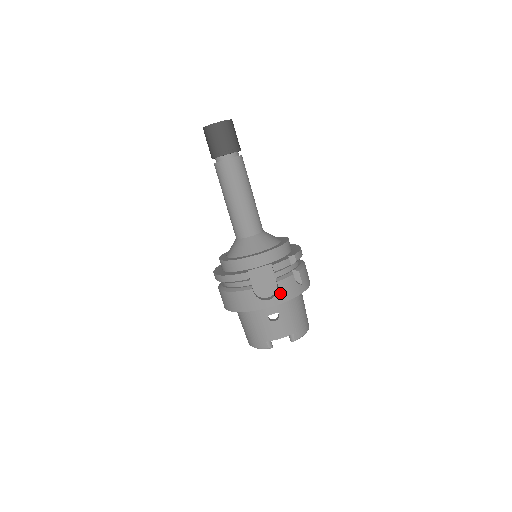
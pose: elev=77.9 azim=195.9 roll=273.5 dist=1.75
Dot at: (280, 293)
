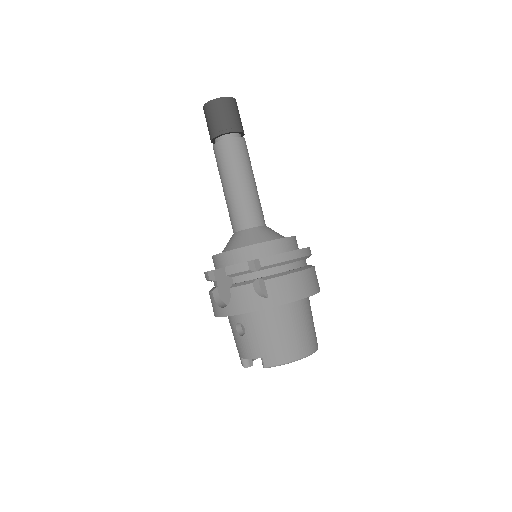
Dot at: (233, 302)
